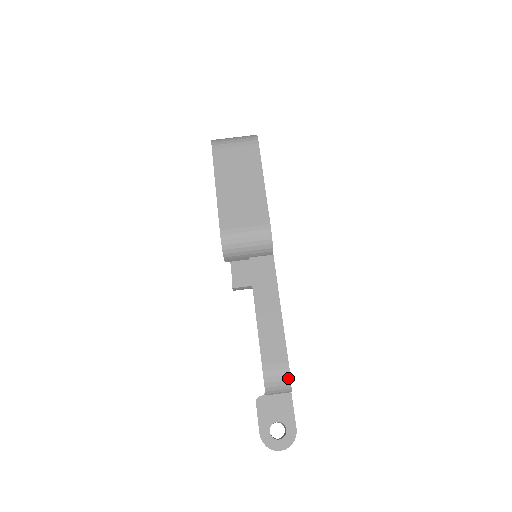
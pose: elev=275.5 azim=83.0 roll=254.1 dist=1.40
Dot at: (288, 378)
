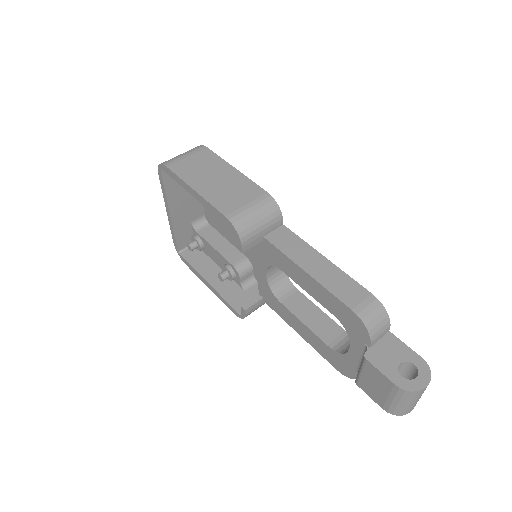
Dot at: (382, 309)
